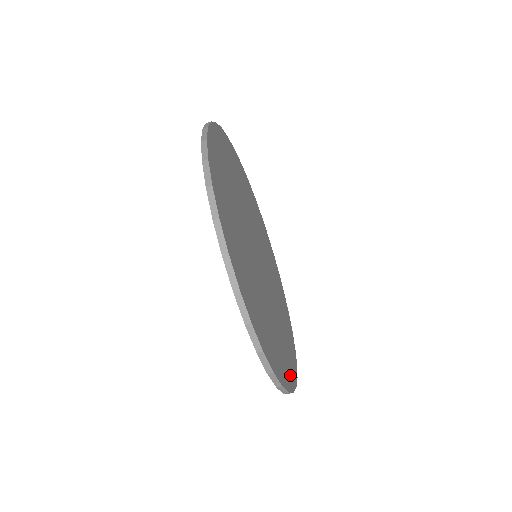
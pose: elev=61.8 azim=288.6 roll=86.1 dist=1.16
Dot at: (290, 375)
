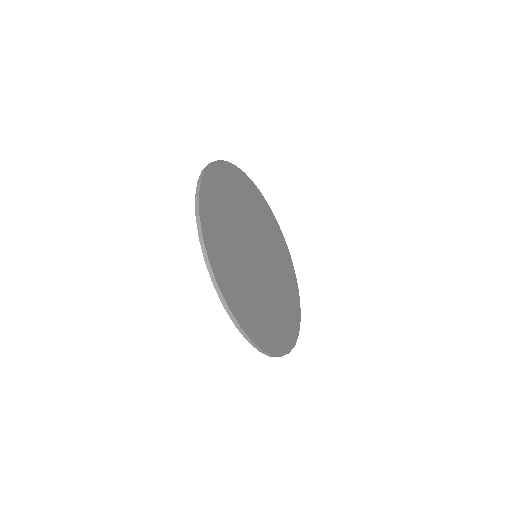
Dot at: (294, 326)
